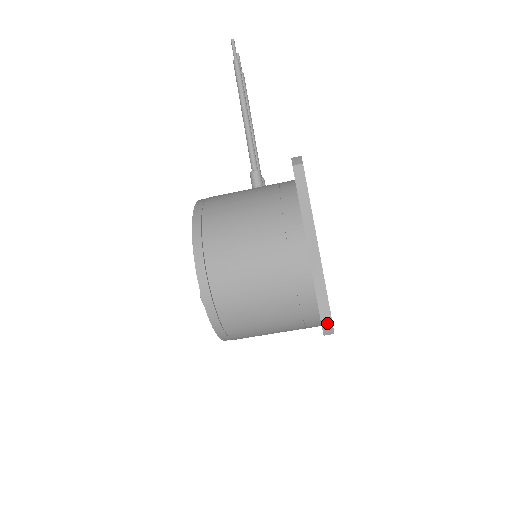
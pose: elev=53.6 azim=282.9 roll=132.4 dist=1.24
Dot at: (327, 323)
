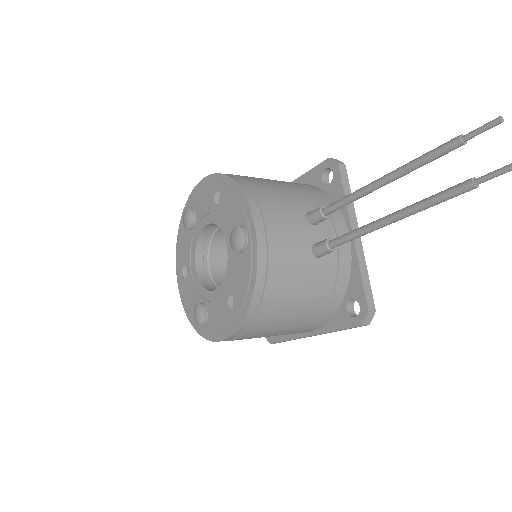
Dot at: (274, 343)
